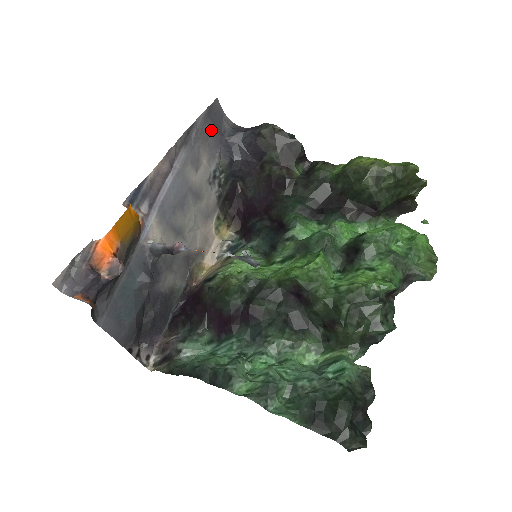
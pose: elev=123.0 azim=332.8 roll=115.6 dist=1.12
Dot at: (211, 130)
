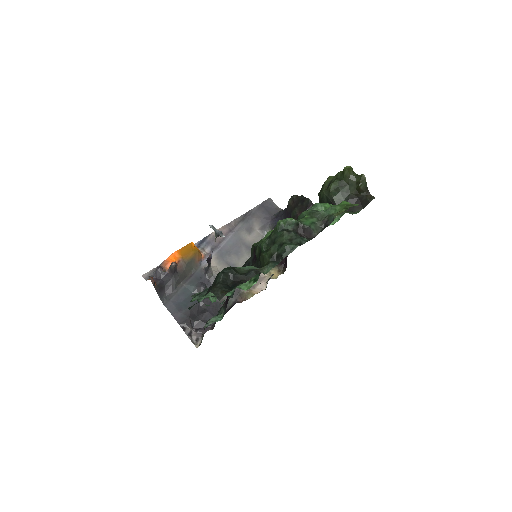
Dot at: (264, 214)
